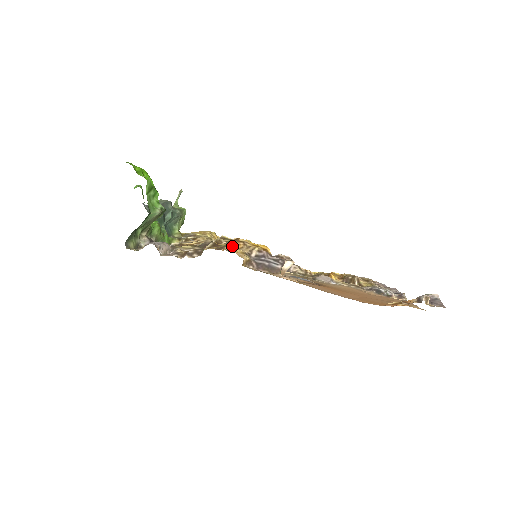
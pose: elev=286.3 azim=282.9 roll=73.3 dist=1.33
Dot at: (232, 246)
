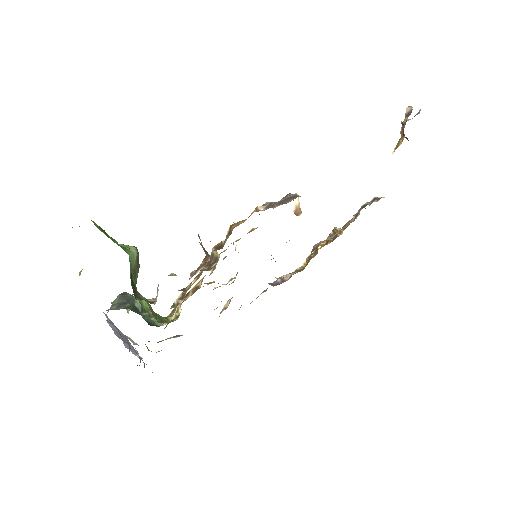
Dot at: occluded
